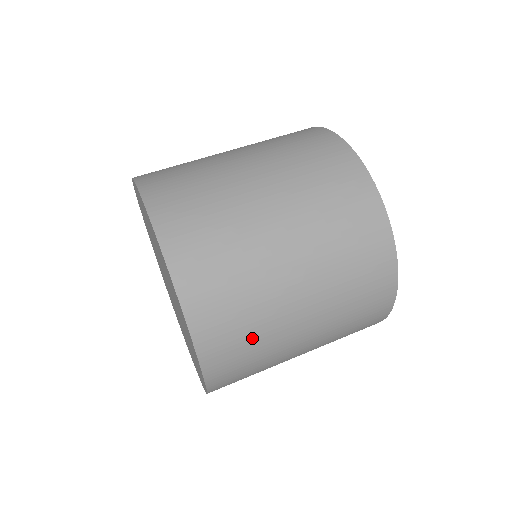
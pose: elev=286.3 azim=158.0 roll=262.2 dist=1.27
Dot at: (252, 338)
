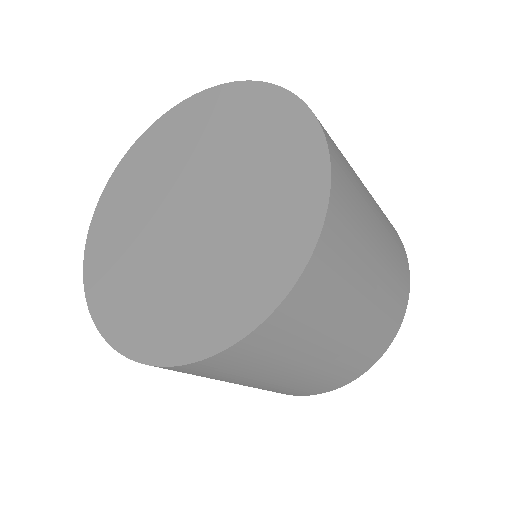
Dot at: (342, 279)
